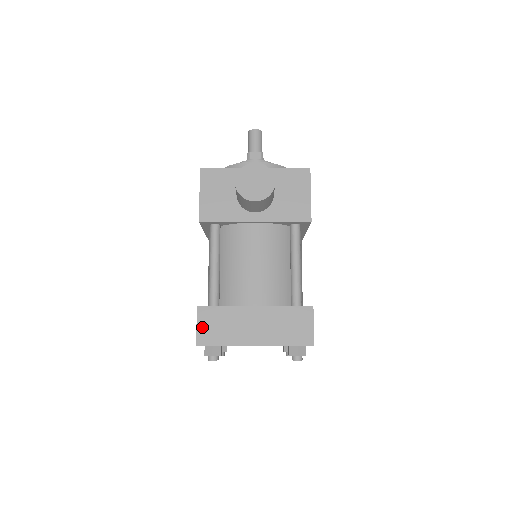
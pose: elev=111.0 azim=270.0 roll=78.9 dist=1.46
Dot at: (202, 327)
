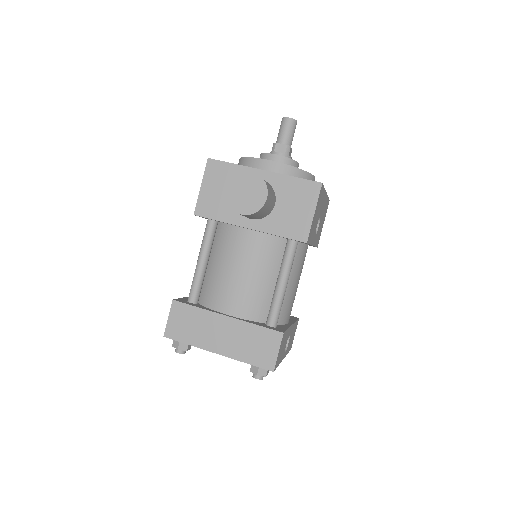
Dot at: (173, 321)
